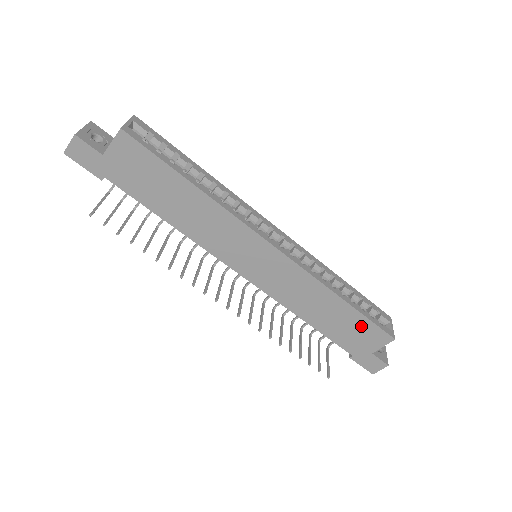
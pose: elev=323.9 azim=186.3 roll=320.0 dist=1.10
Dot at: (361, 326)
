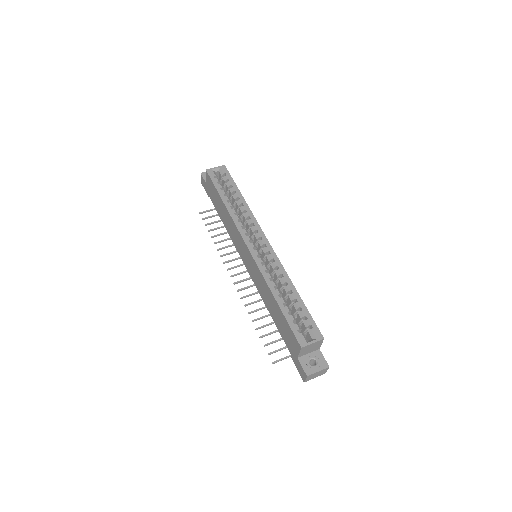
Dot at: (286, 326)
